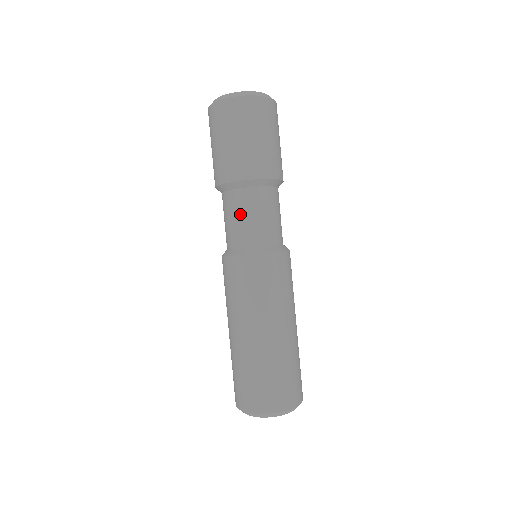
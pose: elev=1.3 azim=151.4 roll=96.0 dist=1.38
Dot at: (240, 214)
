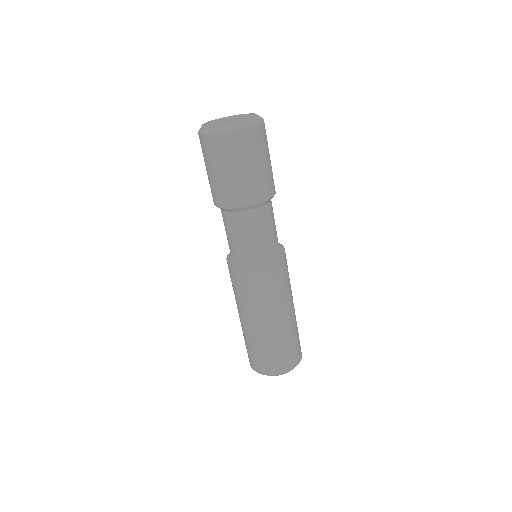
Dot at: (263, 228)
